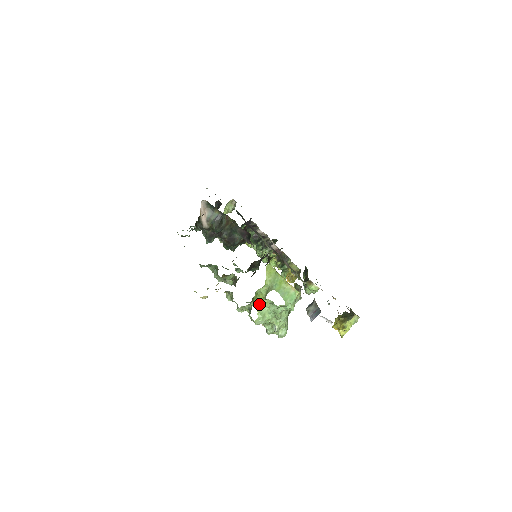
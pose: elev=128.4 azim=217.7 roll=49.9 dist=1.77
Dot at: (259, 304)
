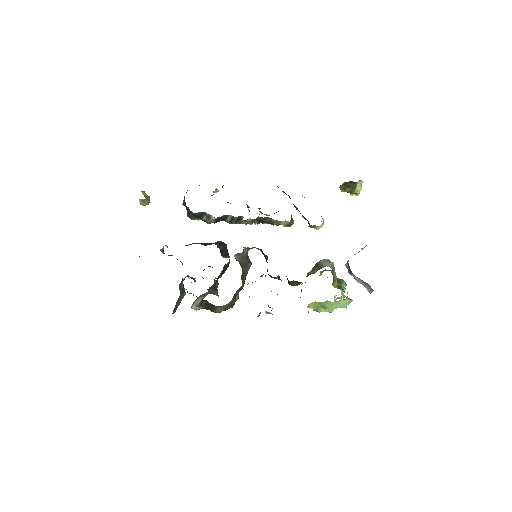
Dot at: (322, 309)
